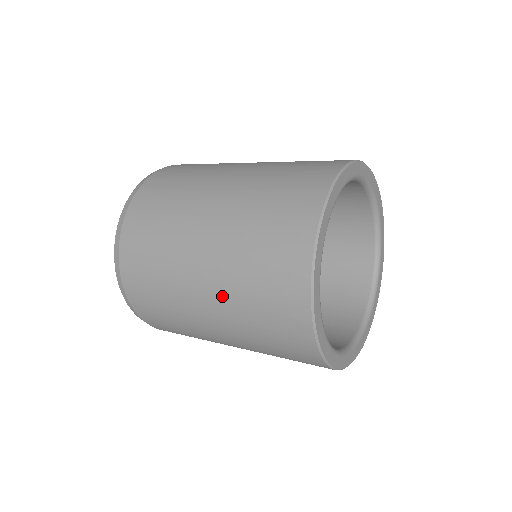
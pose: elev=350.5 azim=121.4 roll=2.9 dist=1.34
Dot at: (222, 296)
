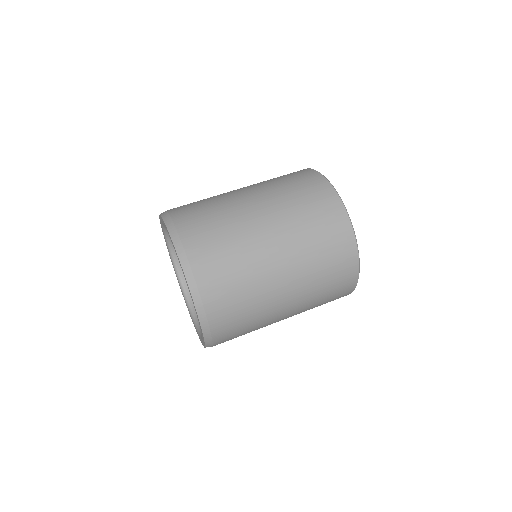
Dot at: (298, 268)
